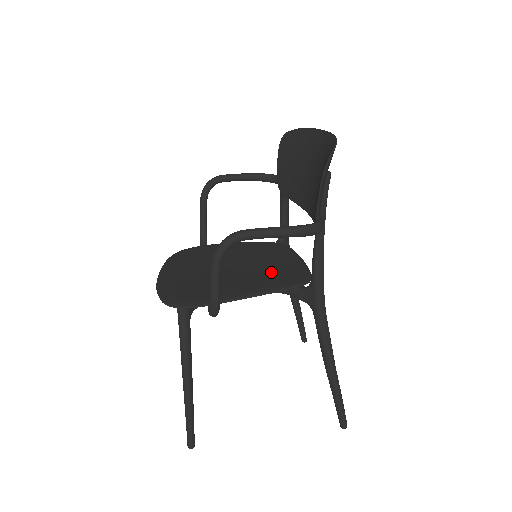
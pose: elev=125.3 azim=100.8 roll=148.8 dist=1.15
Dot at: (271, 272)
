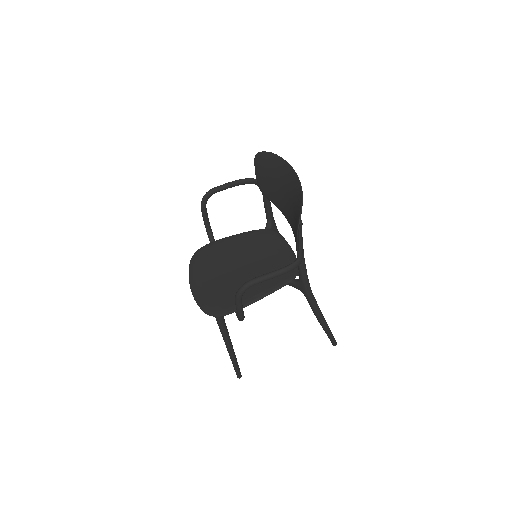
Dot at: (270, 268)
